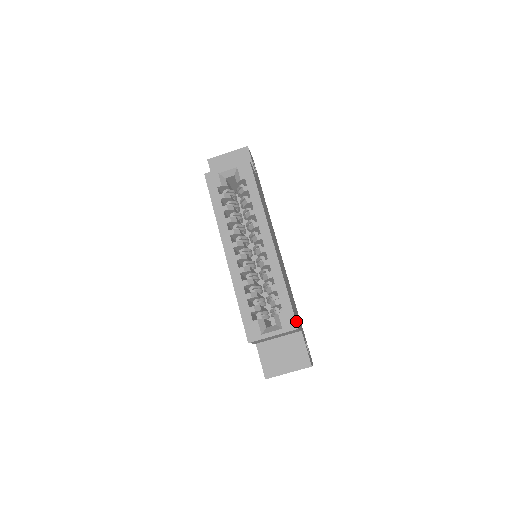
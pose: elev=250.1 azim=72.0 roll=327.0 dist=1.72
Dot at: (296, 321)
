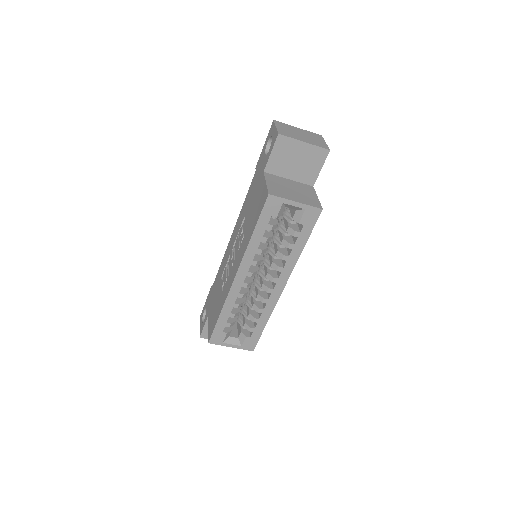
Dot at: (255, 344)
